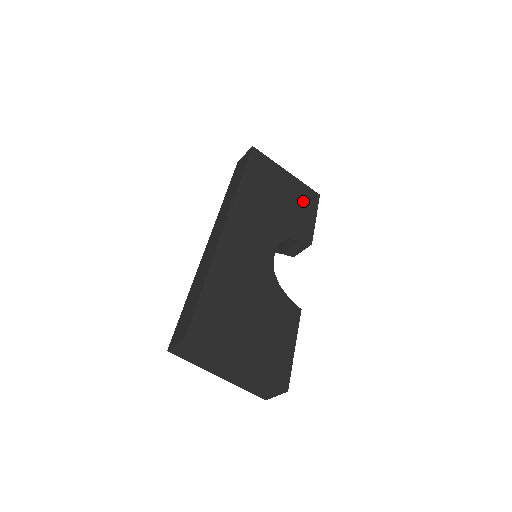
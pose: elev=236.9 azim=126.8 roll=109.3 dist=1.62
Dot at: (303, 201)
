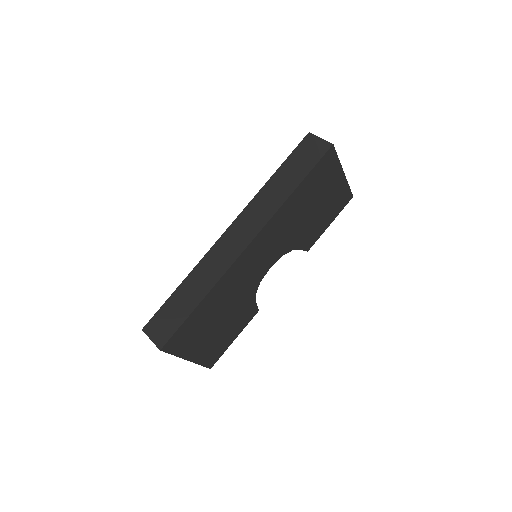
Dot at: (333, 207)
